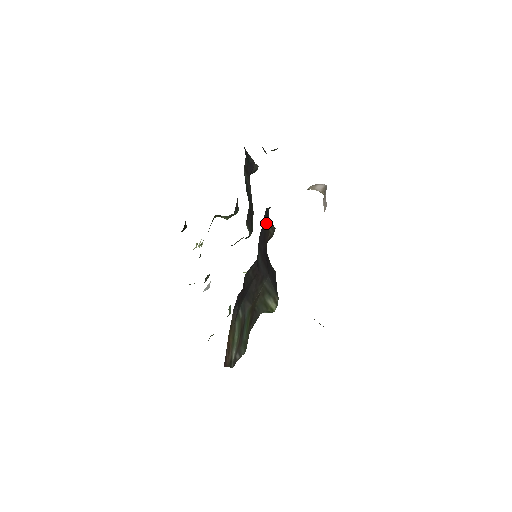
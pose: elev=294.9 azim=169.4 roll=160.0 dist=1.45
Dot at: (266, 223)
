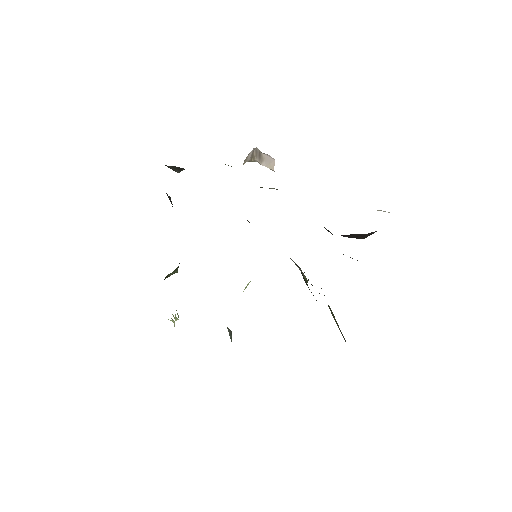
Dot at: occluded
